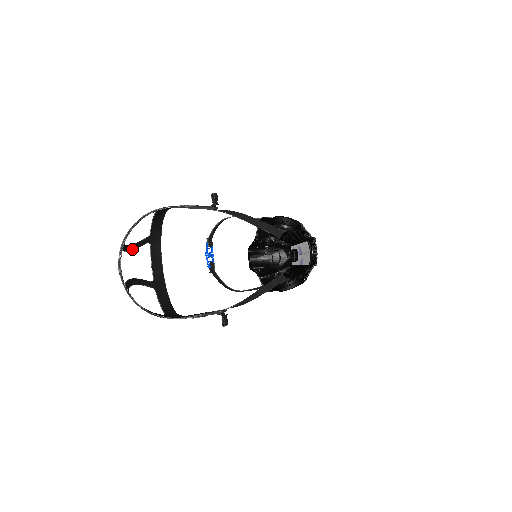
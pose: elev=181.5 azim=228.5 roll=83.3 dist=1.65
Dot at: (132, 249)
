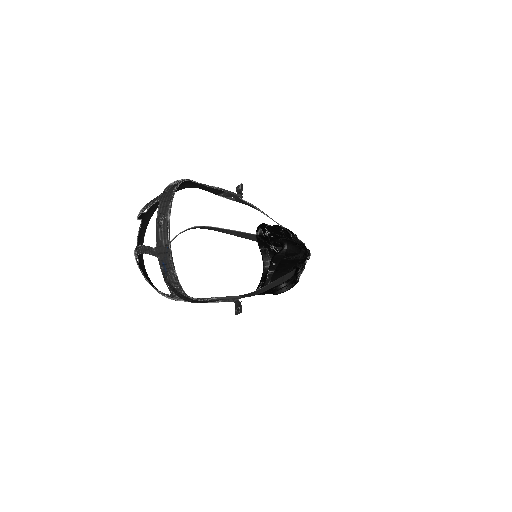
Dot at: occluded
